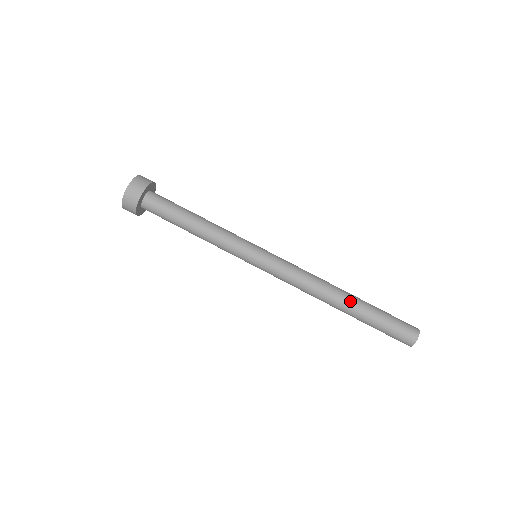
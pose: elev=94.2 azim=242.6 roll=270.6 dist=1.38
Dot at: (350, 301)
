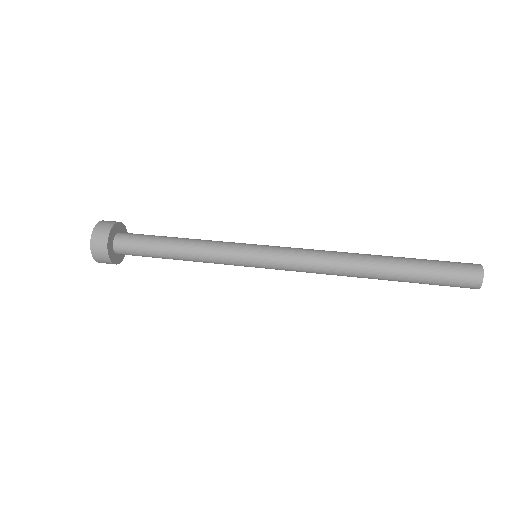
Dot at: (382, 256)
